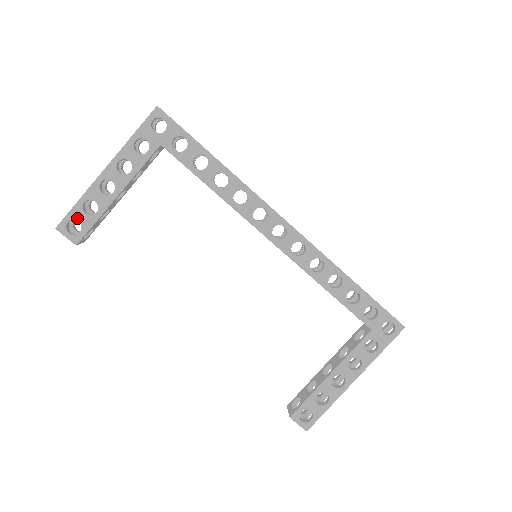
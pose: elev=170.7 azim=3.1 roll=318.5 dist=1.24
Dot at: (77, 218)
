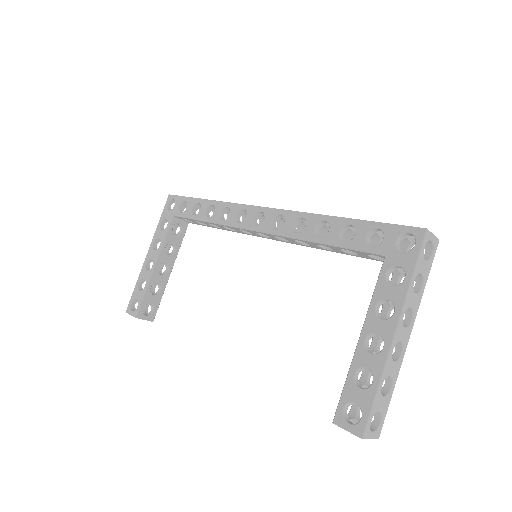
Dot at: (136, 297)
